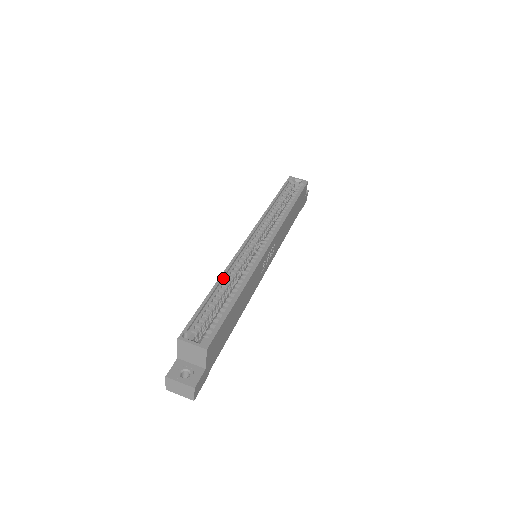
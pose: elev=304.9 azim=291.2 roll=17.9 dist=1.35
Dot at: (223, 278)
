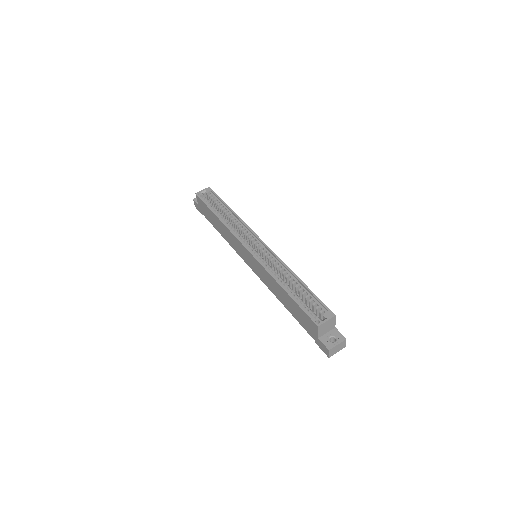
Dot at: (277, 281)
